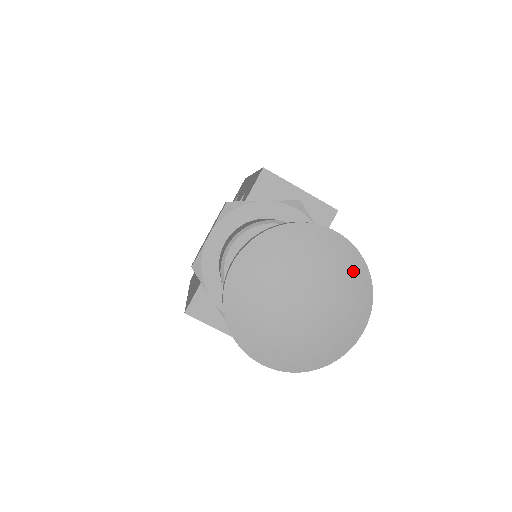
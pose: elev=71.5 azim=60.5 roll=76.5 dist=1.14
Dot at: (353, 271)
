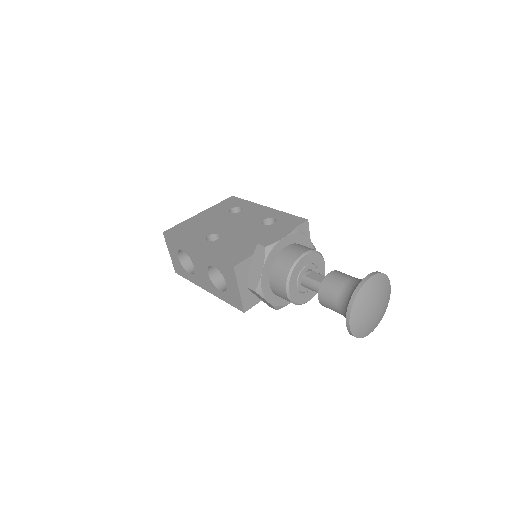
Dot at: (386, 307)
